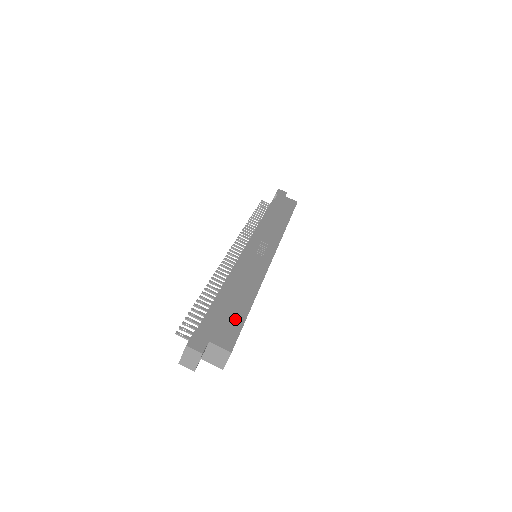
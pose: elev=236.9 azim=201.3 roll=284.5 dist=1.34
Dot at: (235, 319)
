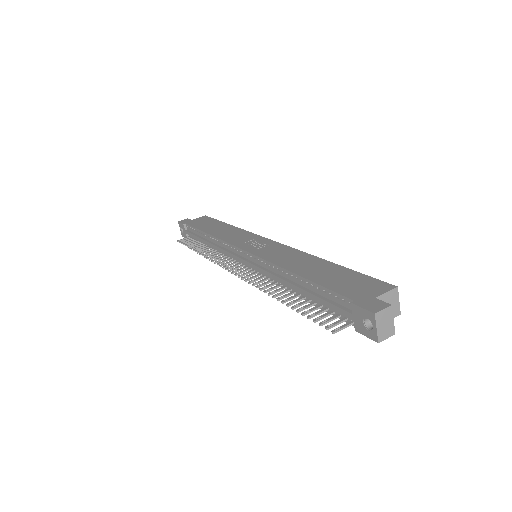
Dot at: (349, 276)
